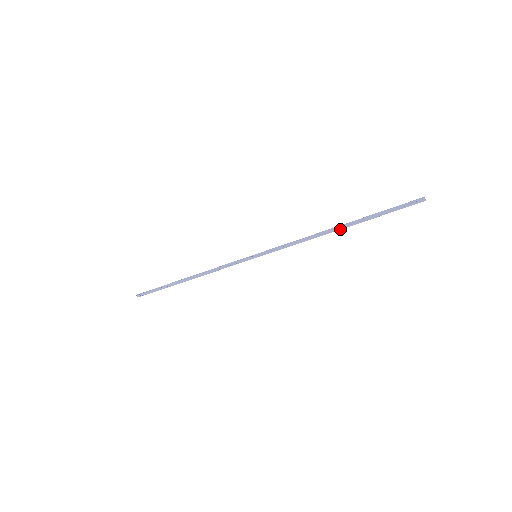
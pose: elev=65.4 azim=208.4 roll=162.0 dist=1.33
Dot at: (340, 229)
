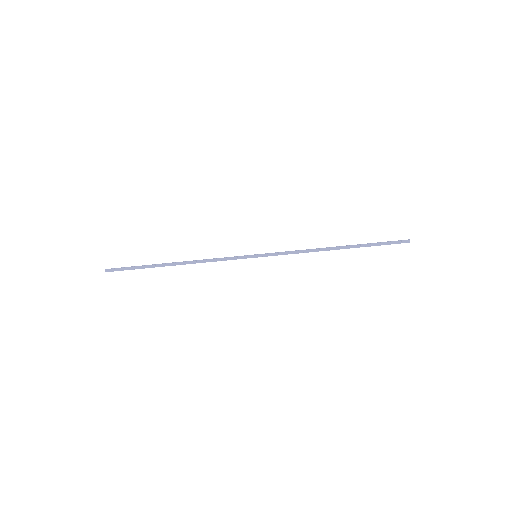
Dot at: (339, 249)
